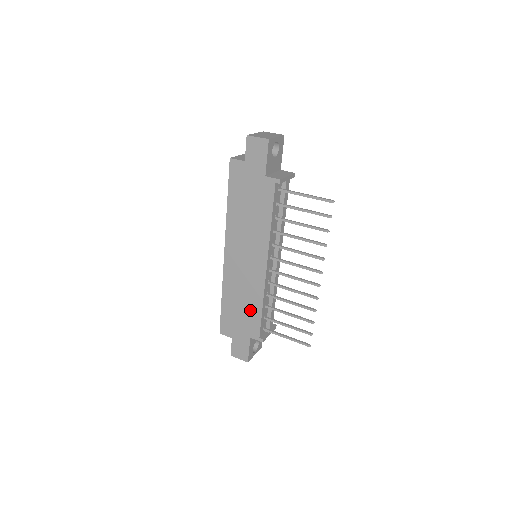
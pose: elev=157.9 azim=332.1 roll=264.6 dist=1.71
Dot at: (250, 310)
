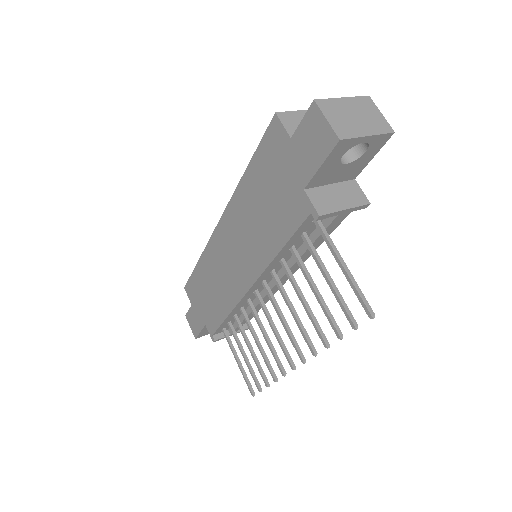
Dot at: (216, 305)
